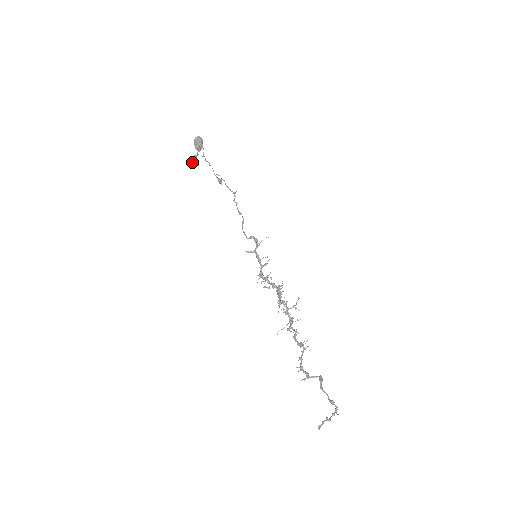
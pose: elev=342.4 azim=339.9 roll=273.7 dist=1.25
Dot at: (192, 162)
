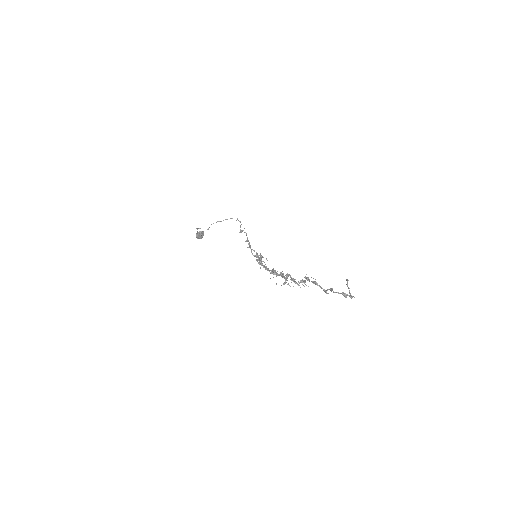
Dot at: (199, 228)
